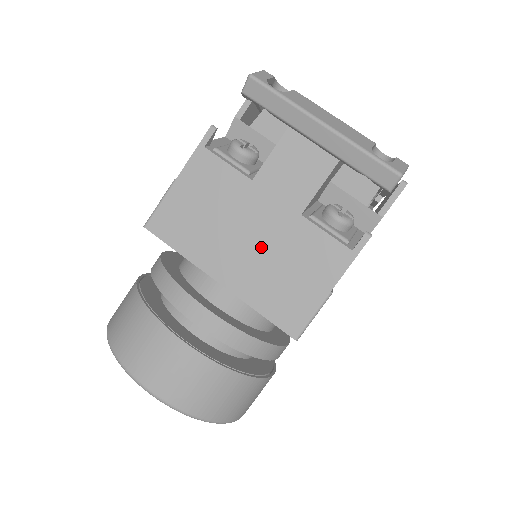
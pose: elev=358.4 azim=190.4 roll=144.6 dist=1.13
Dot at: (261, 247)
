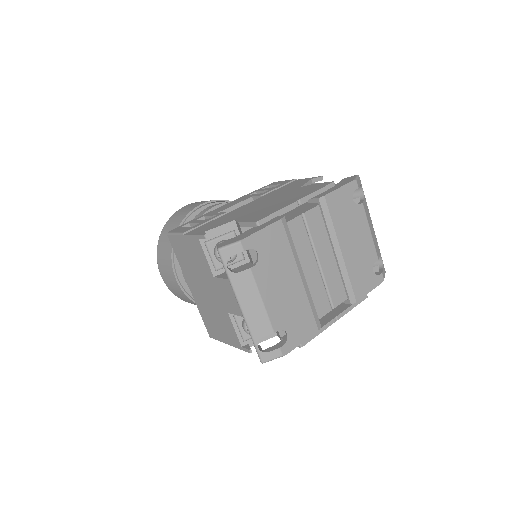
Dot at: (209, 300)
